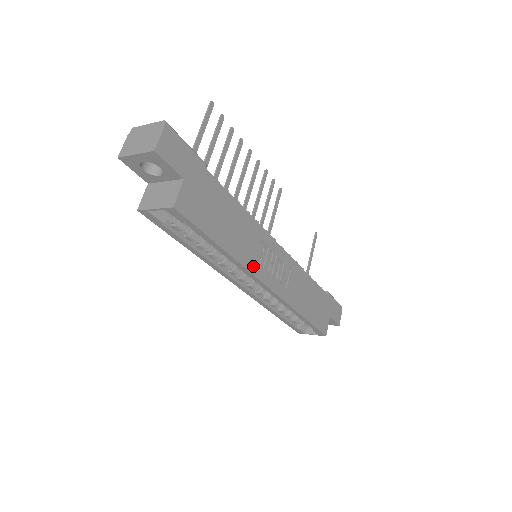
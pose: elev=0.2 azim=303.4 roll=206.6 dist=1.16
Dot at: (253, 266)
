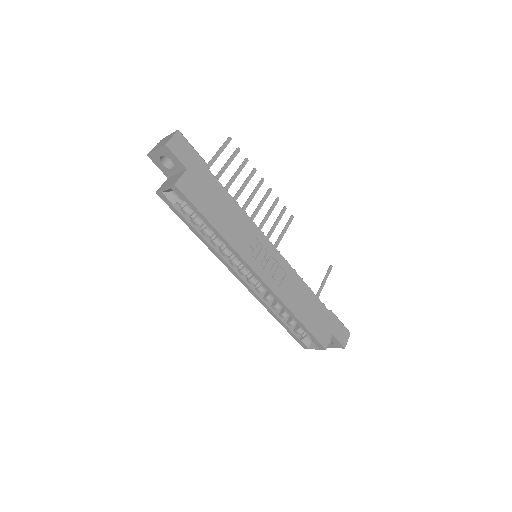
Dot at: (244, 253)
